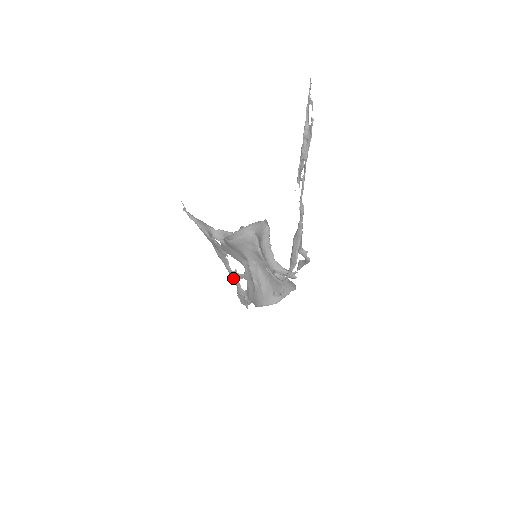
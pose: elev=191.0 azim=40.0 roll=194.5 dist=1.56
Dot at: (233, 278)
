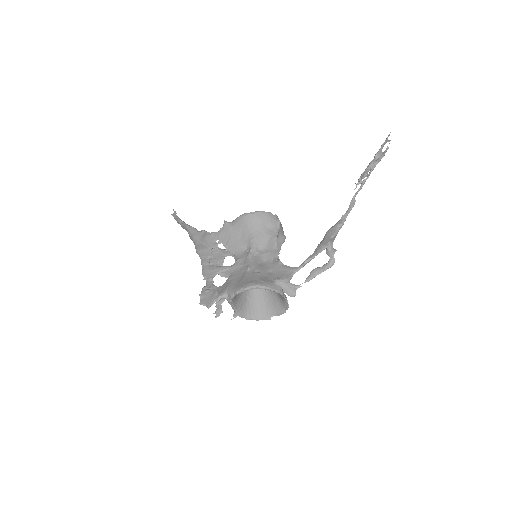
Dot at: (207, 273)
